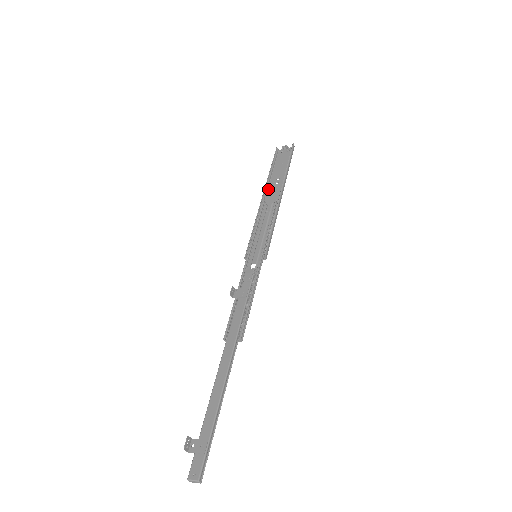
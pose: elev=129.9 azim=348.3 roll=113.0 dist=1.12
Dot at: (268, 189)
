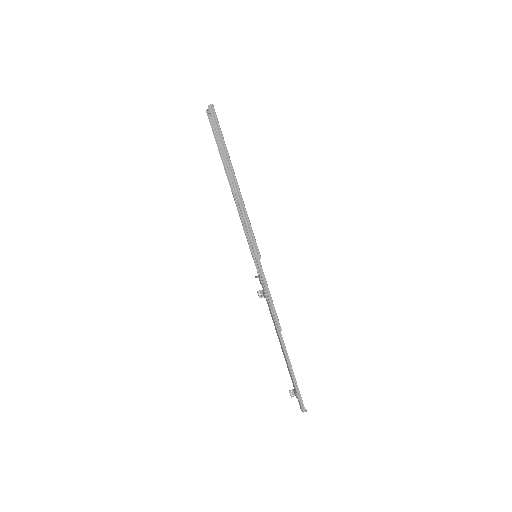
Dot at: occluded
